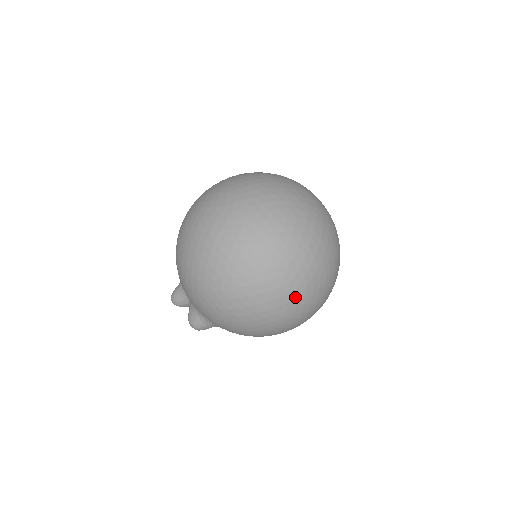
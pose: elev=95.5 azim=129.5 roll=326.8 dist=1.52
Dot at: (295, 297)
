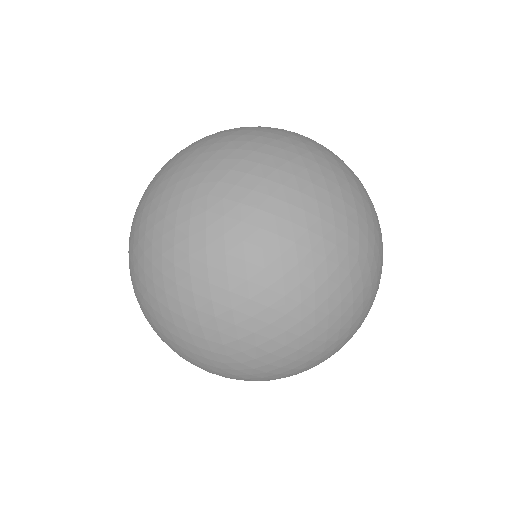
Dot at: (256, 361)
